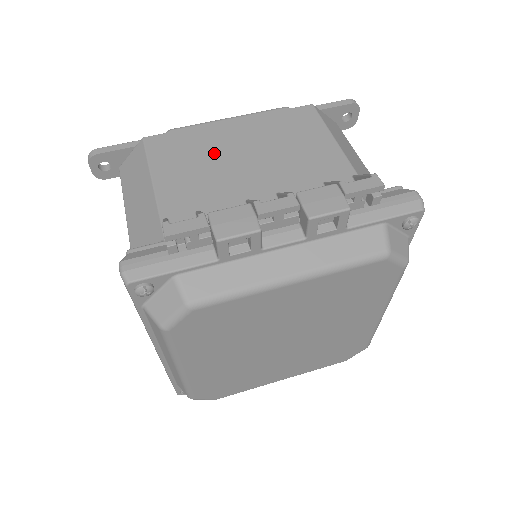
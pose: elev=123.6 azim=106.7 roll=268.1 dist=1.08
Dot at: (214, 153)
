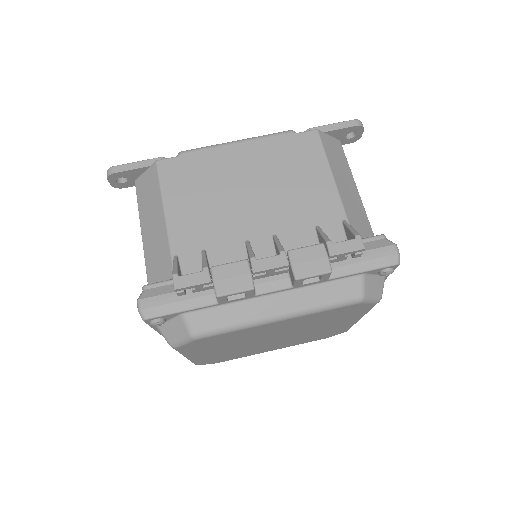
Dot at: (221, 185)
